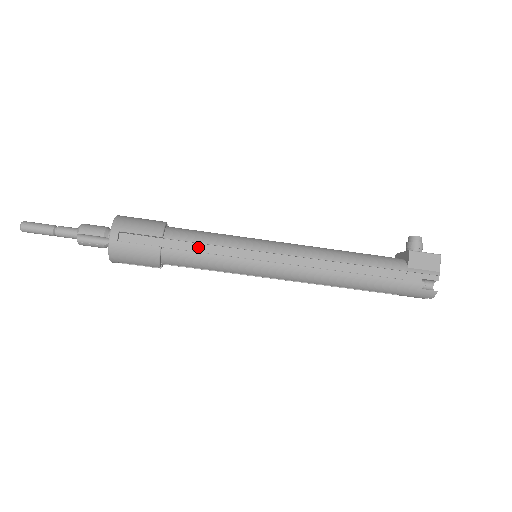
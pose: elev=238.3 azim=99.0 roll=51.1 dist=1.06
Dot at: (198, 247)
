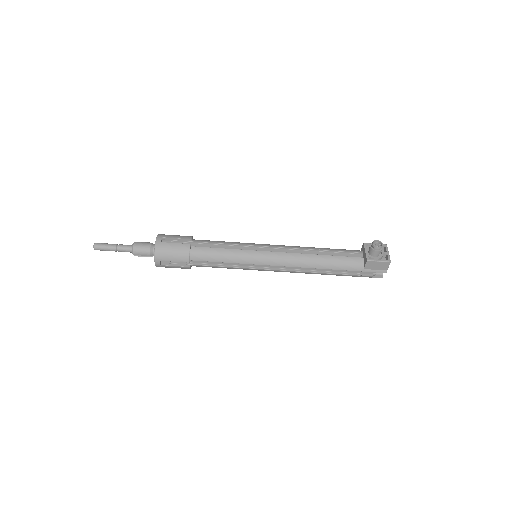
Dot at: (214, 262)
